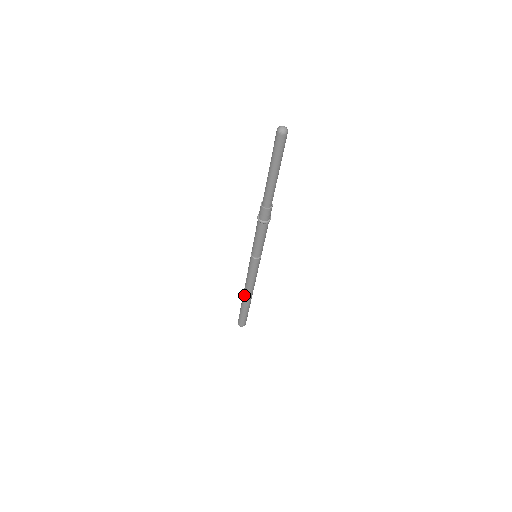
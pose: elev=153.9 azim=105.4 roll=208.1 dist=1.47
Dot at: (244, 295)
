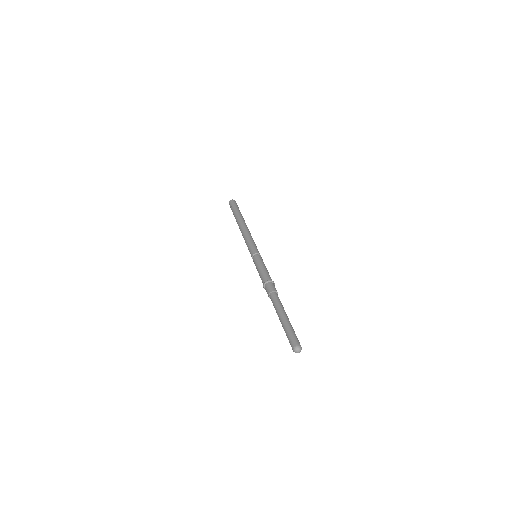
Dot at: occluded
